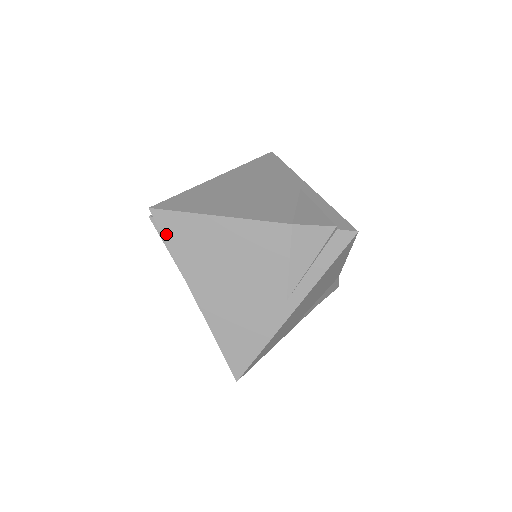
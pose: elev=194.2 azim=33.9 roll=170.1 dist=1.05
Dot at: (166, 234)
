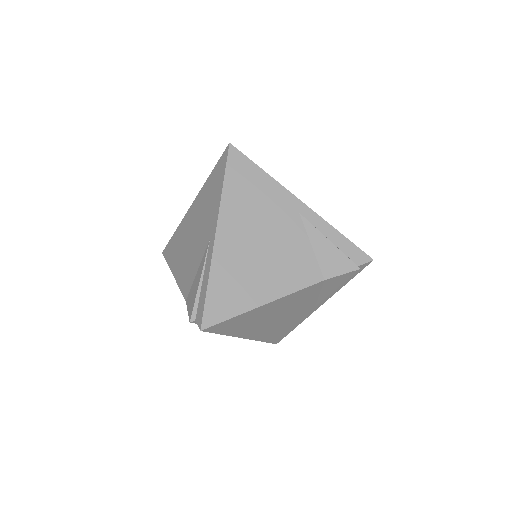
Dot at: (218, 332)
